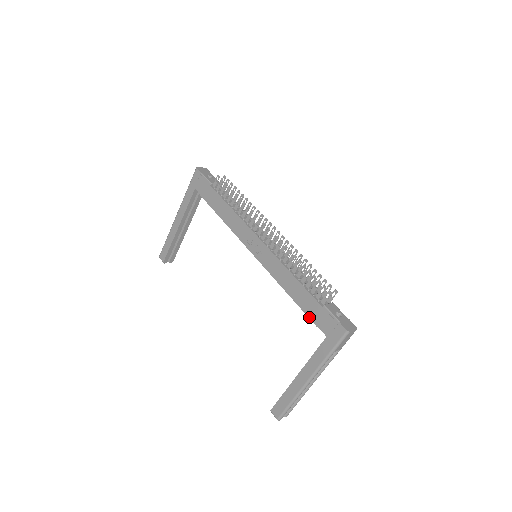
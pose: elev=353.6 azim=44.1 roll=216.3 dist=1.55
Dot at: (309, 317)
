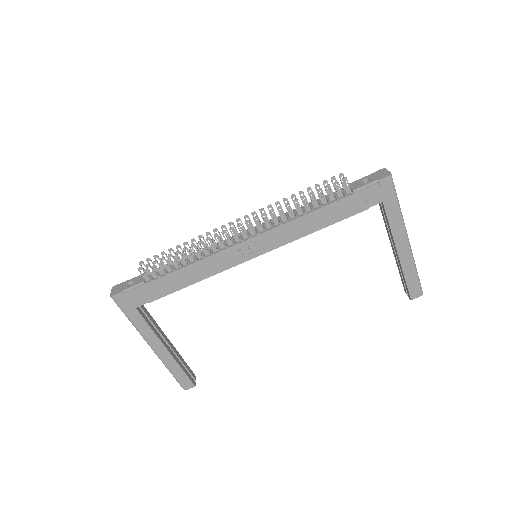
Dot at: (355, 214)
